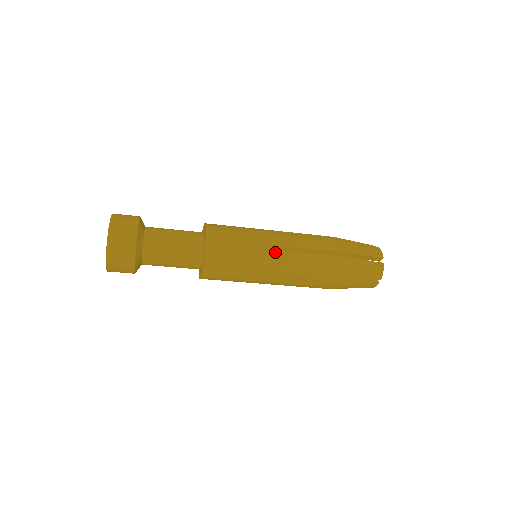
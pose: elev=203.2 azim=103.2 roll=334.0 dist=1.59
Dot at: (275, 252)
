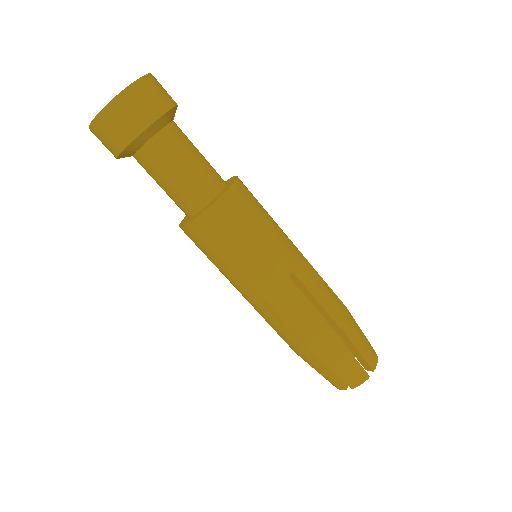
Dot at: (280, 272)
